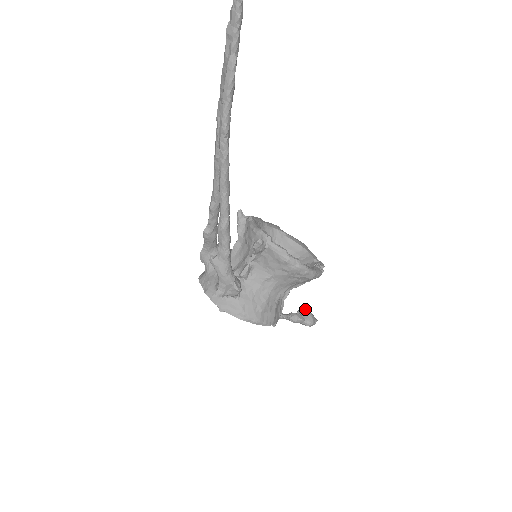
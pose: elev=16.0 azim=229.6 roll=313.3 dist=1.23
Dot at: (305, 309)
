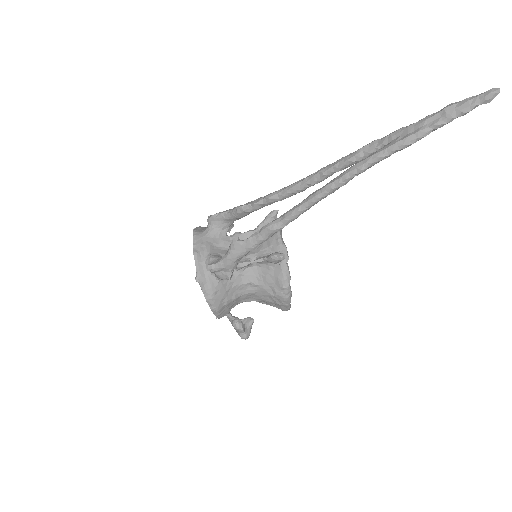
Dot at: (250, 323)
